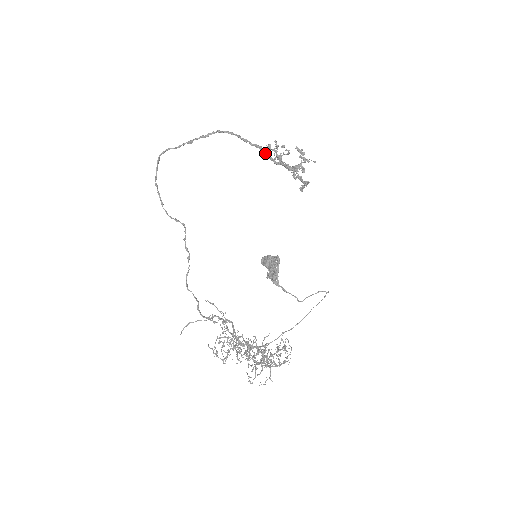
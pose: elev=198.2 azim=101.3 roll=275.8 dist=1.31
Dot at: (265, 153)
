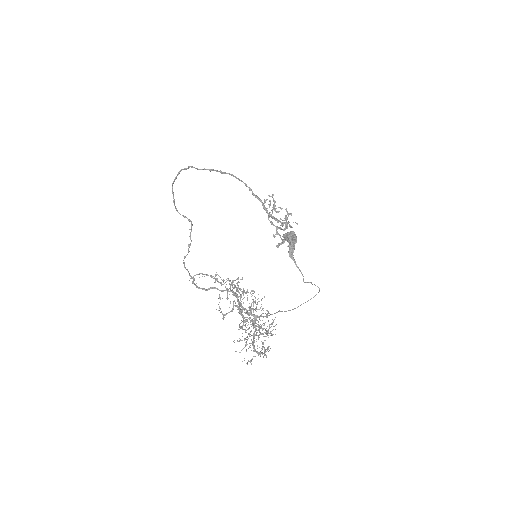
Dot at: (262, 204)
